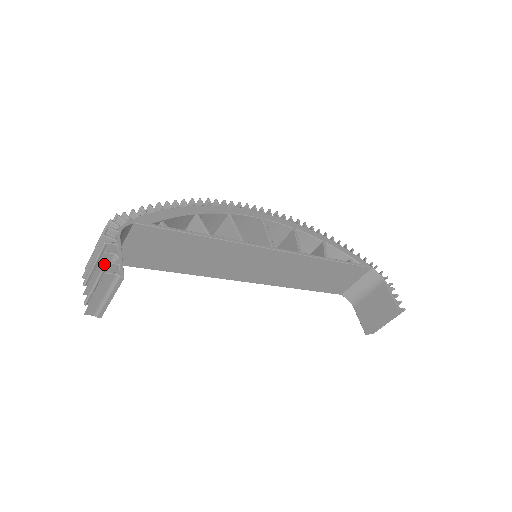
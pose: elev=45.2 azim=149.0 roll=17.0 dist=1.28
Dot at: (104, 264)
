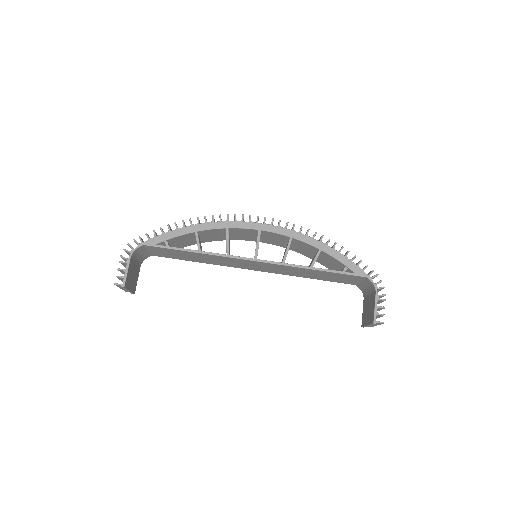
Dot at: occluded
